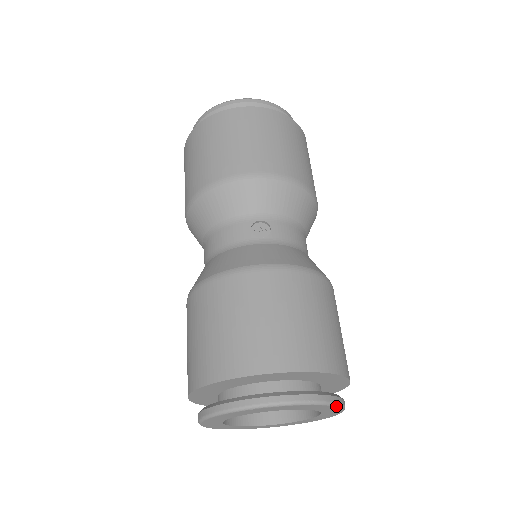
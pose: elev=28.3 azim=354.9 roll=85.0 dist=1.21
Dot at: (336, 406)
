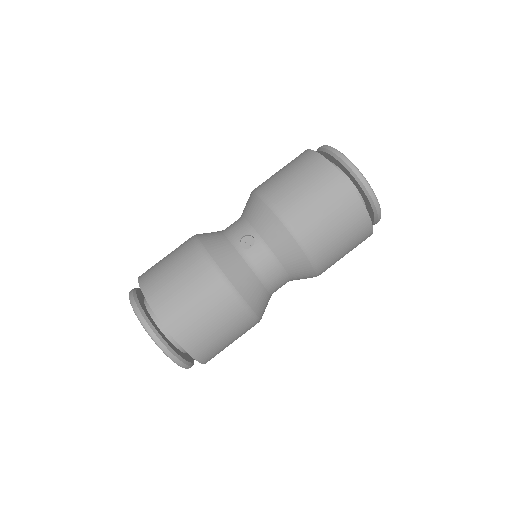
Dot at: (166, 355)
